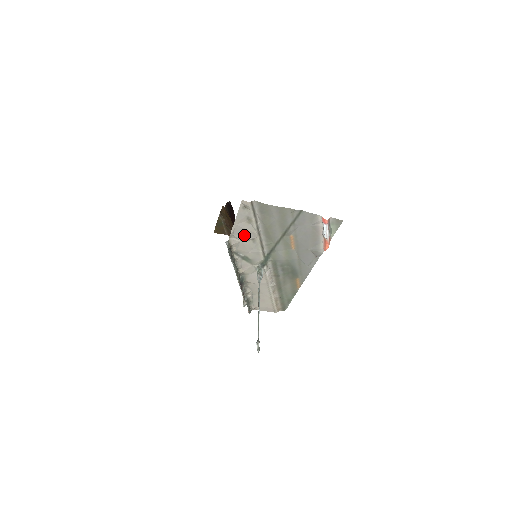
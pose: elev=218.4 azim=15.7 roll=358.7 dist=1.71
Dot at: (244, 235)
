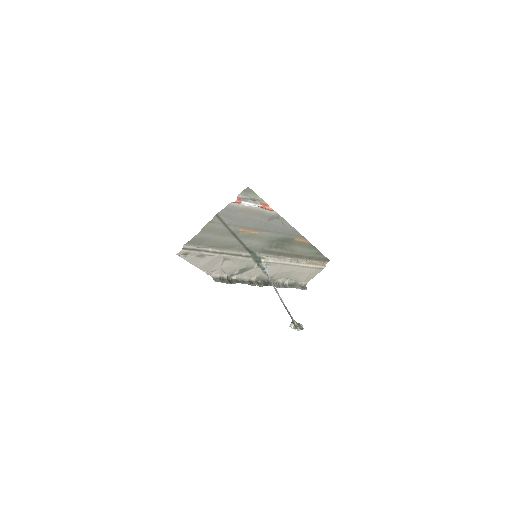
Dot at: (215, 264)
